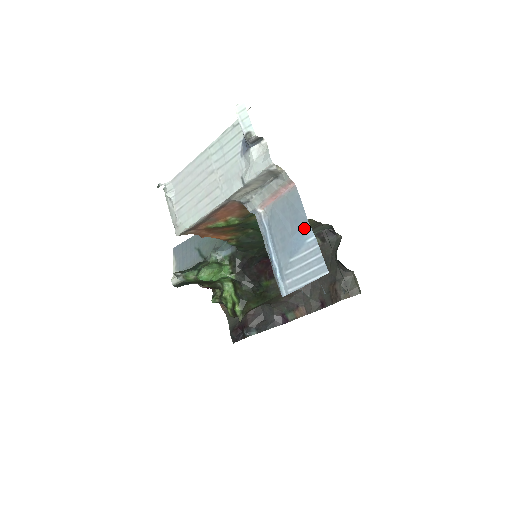
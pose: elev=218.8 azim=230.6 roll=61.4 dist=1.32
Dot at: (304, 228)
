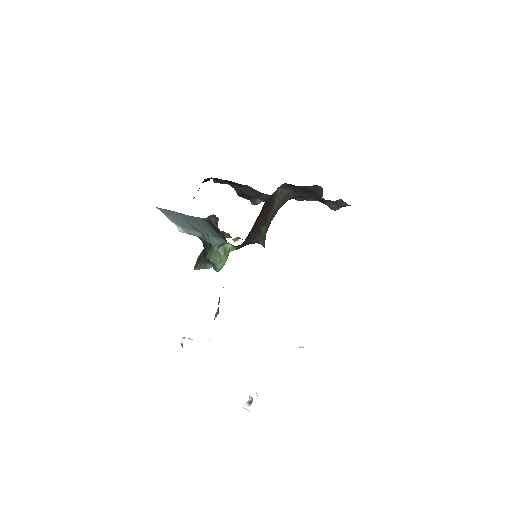
Dot at: occluded
